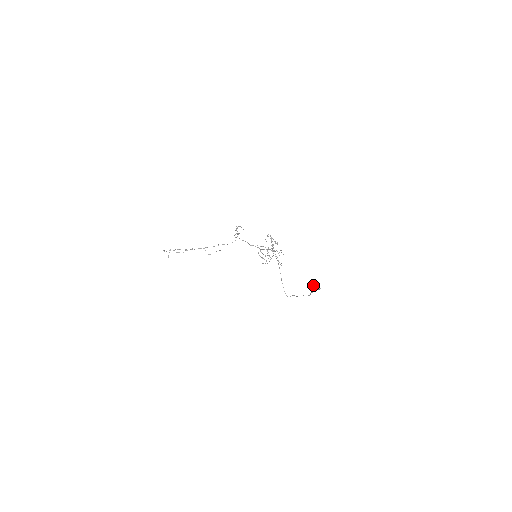
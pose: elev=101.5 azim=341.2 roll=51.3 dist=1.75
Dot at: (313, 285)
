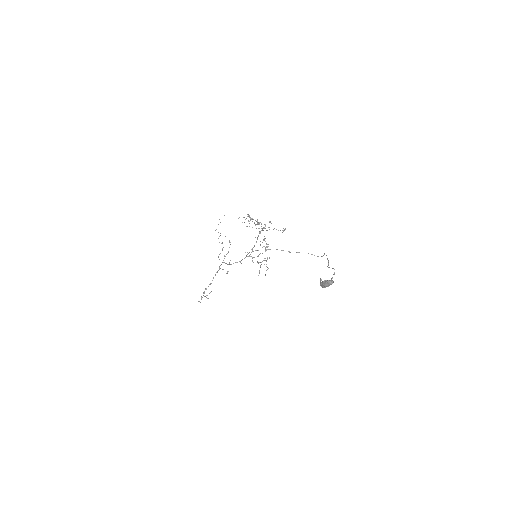
Dot at: (323, 284)
